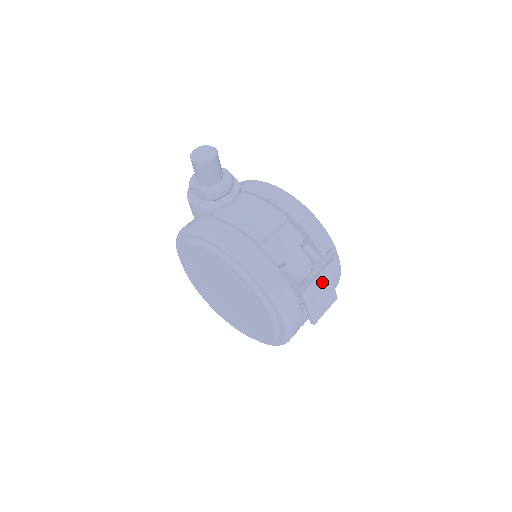
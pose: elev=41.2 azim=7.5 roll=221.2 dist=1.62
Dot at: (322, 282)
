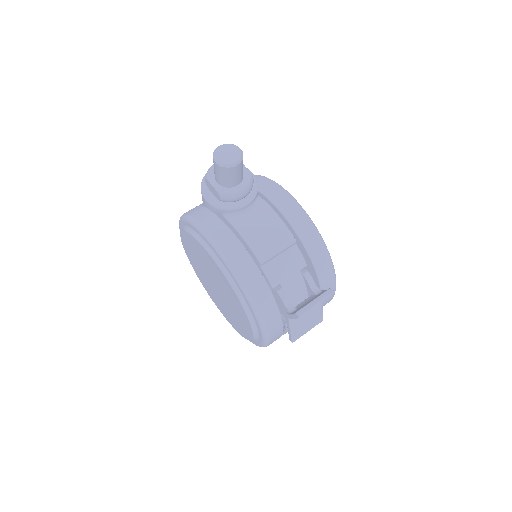
Dot at: (312, 309)
